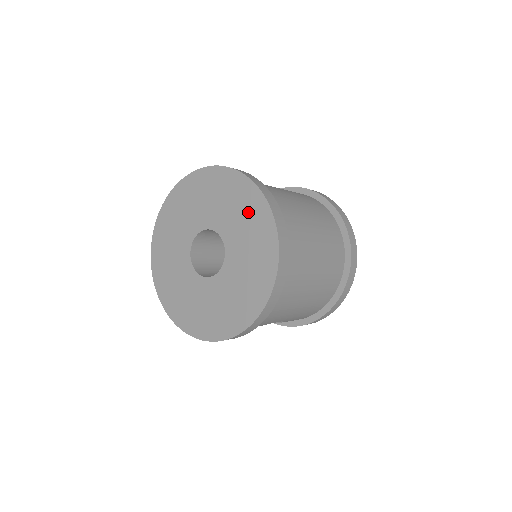
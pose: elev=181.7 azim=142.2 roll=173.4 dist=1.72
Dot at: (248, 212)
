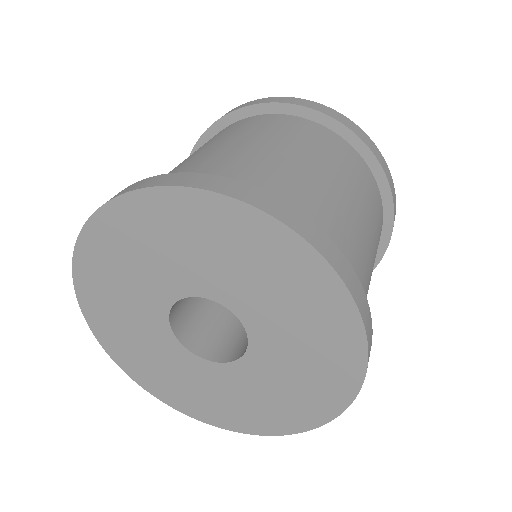
Dot at: (223, 239)
